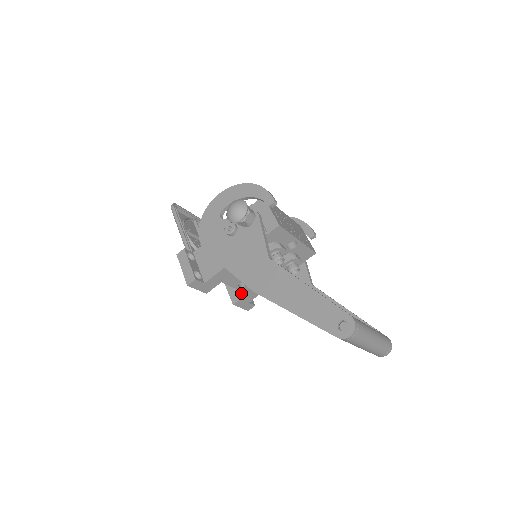
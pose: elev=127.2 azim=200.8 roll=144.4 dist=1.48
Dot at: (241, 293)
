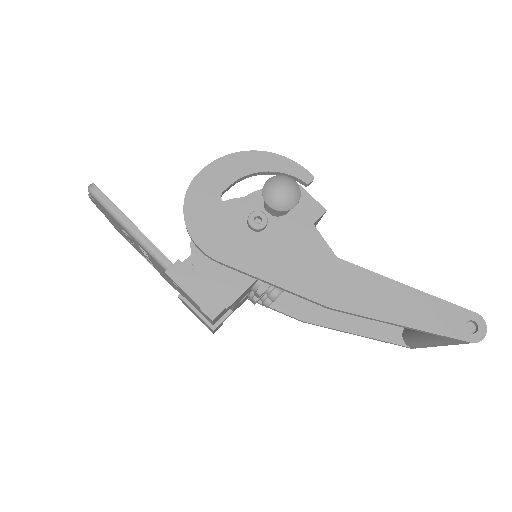
Dot at: occluded
